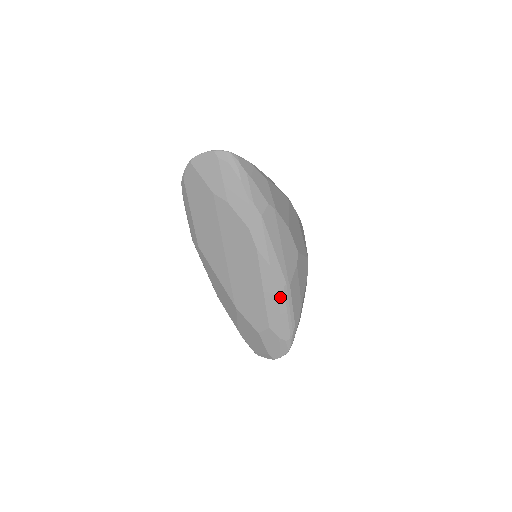
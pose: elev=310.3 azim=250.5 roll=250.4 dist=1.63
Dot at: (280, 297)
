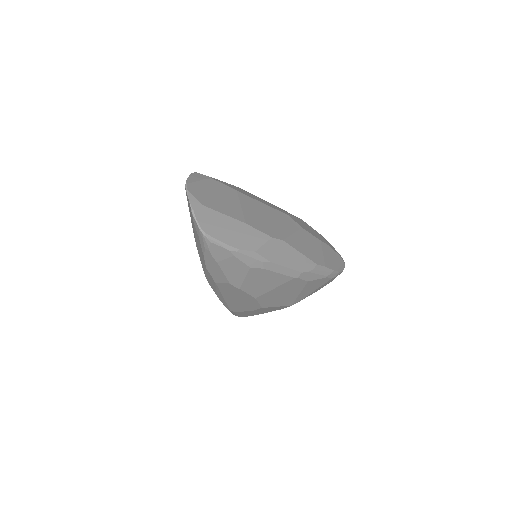
Dot at: occluded
